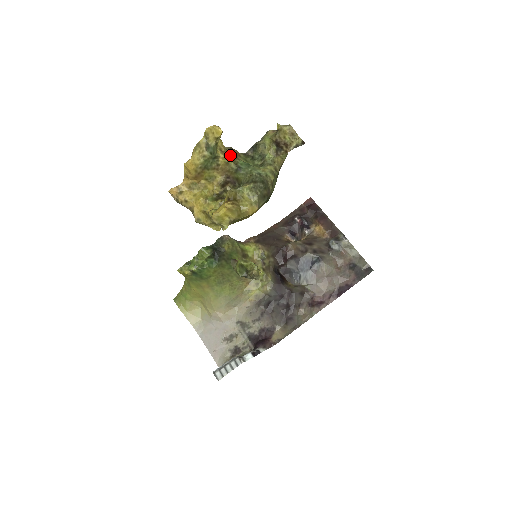
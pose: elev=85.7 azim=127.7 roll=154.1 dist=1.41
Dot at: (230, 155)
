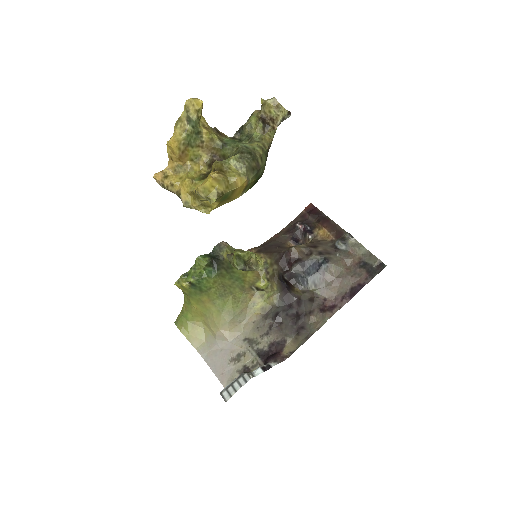
Dot at: (215, 133)
